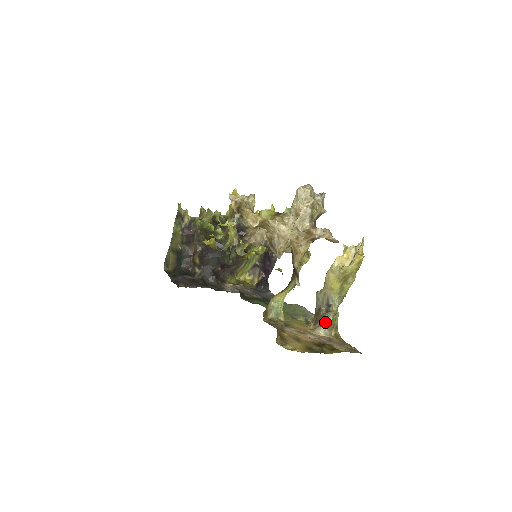
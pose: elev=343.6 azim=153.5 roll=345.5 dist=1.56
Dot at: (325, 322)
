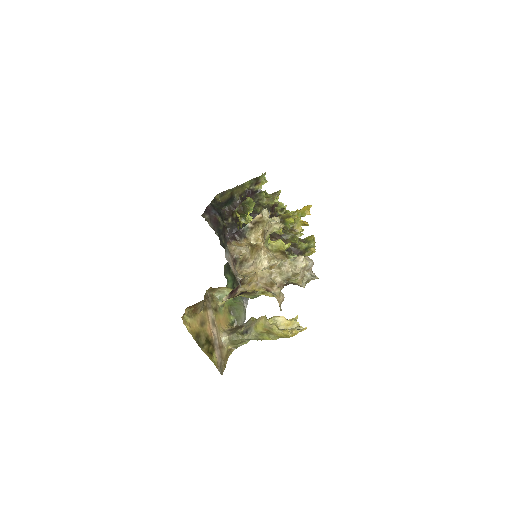
Dot at: (232, 336)
